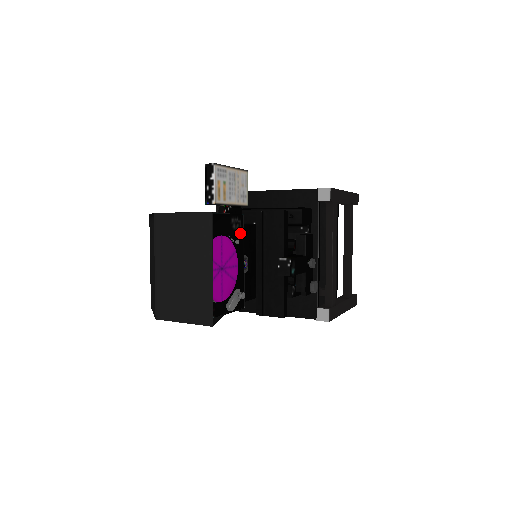
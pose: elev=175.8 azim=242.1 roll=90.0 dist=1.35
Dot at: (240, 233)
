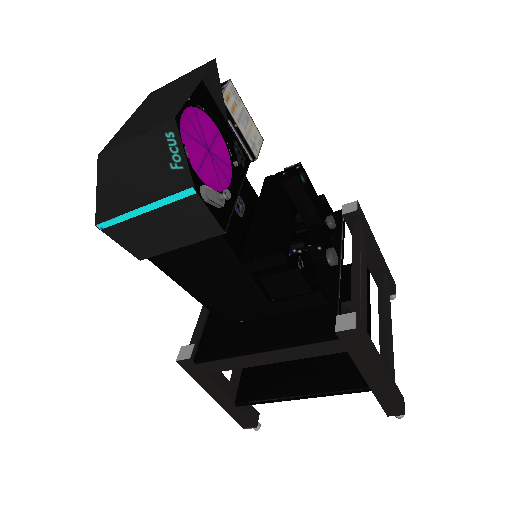
Dot at: (241, 167)
